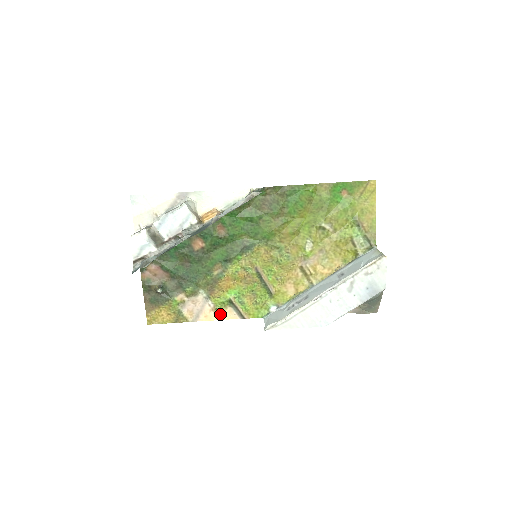
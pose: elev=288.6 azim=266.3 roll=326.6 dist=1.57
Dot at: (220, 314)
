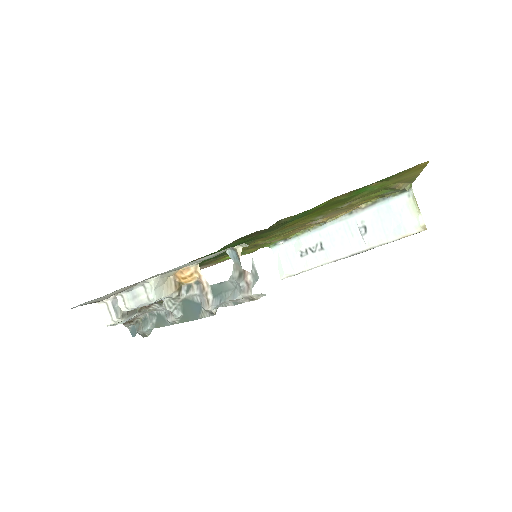
Dot at: (222, 261)
